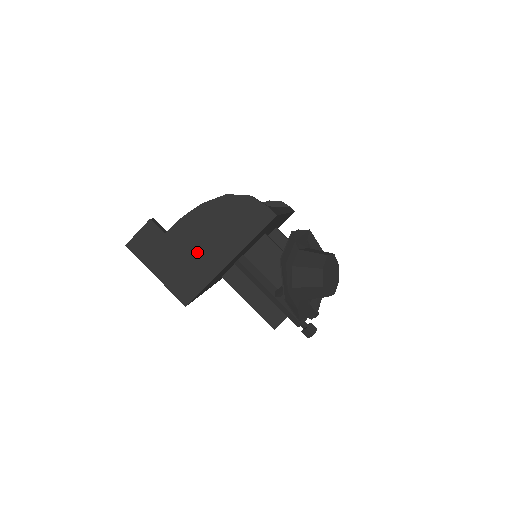
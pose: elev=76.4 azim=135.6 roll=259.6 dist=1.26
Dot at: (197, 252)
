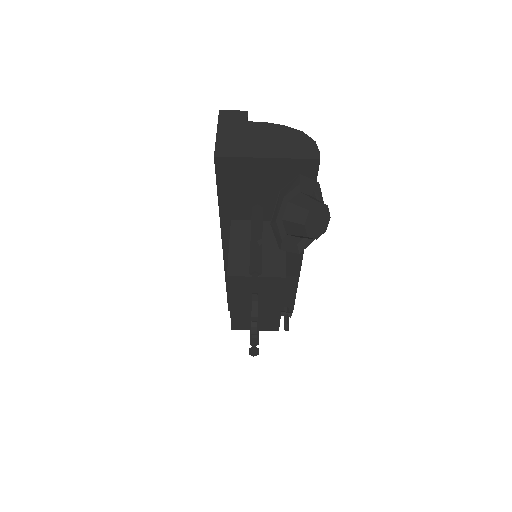
Dot at: (254, 140)
